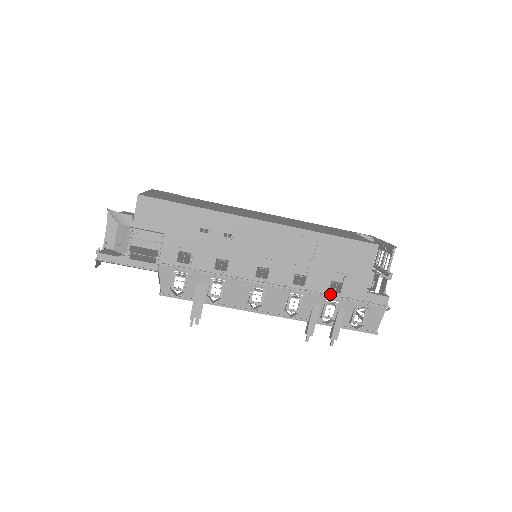
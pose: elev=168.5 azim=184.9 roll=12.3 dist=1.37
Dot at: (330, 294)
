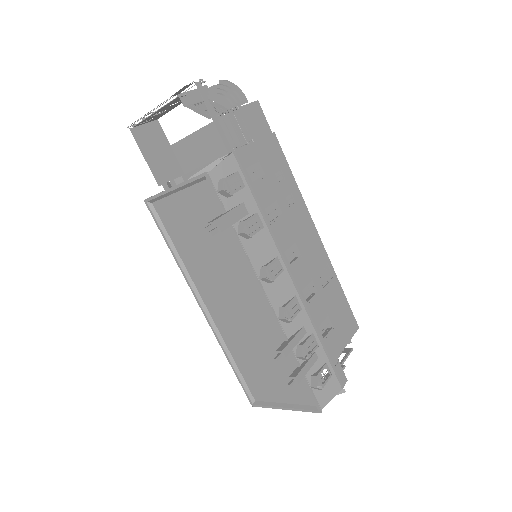
Dot at: (318, 330)
